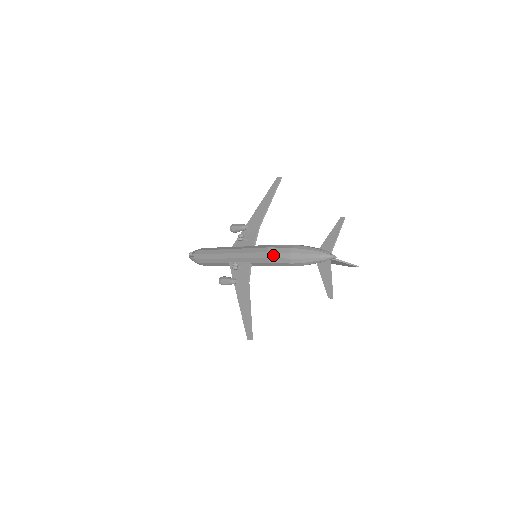
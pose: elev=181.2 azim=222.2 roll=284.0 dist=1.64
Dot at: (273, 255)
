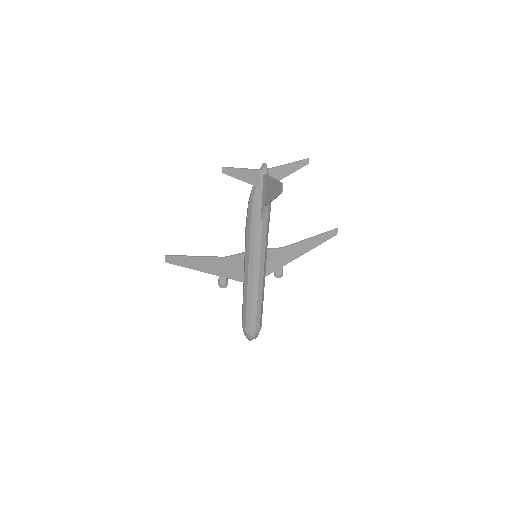
Dot at: occluded
